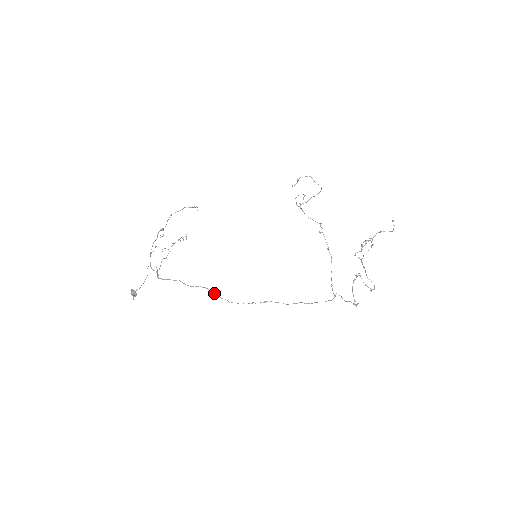
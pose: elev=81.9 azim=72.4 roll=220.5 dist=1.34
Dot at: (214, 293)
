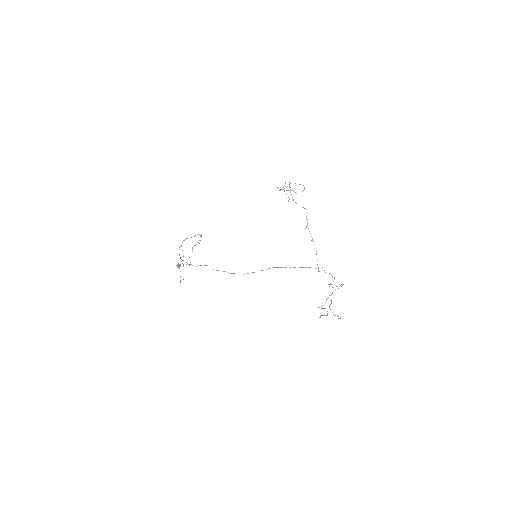
Dot at: (233, 273)
